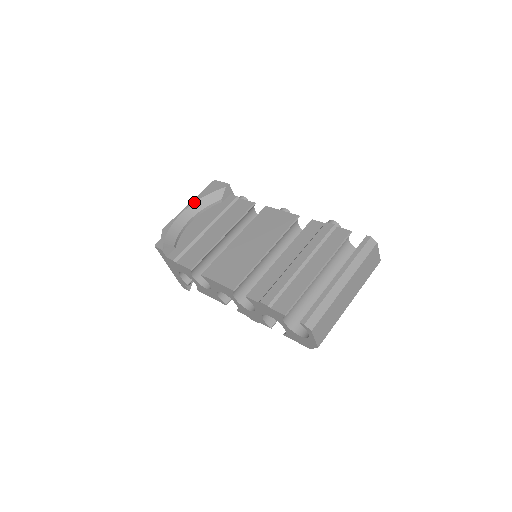
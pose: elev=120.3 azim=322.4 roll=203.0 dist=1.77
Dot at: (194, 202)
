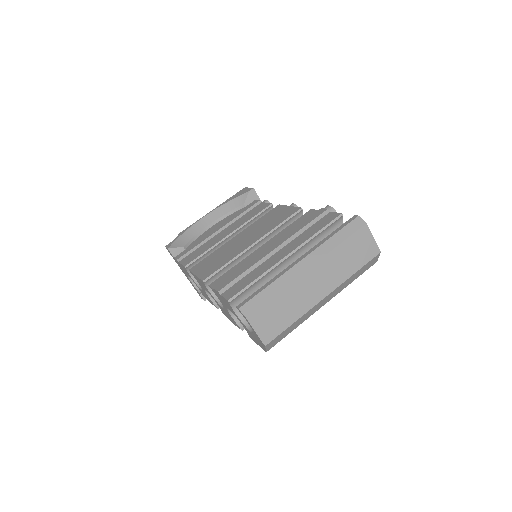
Dot at: (217, 207)
